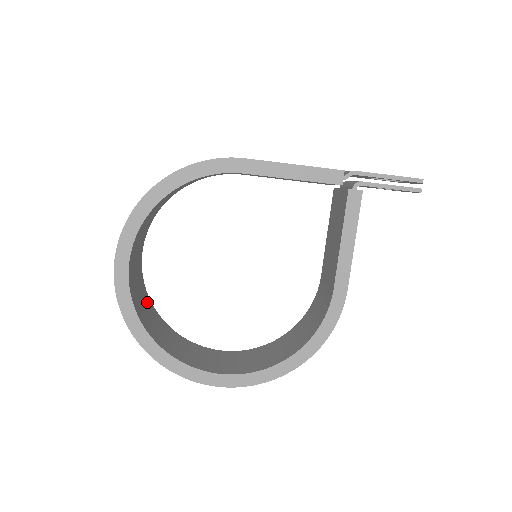
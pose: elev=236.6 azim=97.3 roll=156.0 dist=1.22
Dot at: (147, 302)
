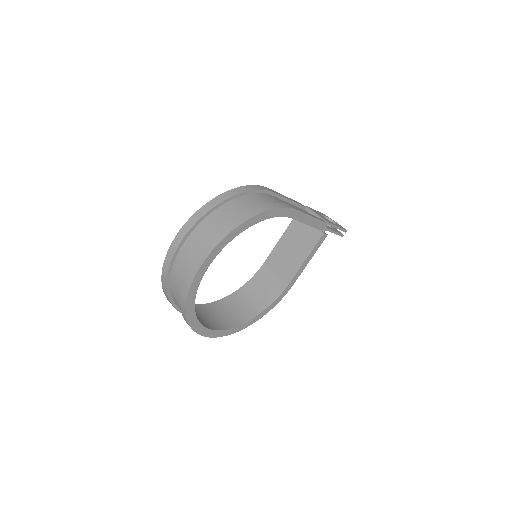
Dot at: occluded
